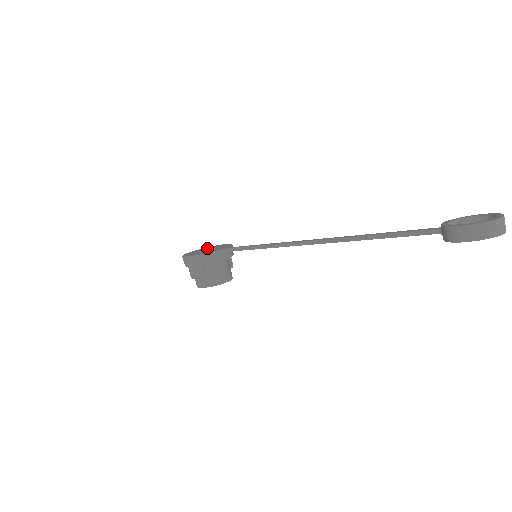
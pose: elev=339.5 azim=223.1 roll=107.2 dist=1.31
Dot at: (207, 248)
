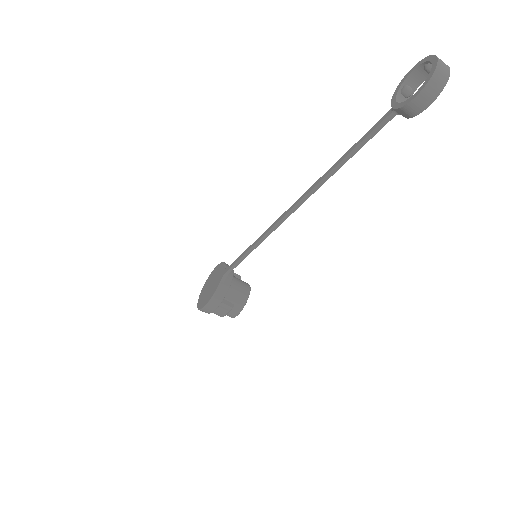
Dot at: (207, 283)
